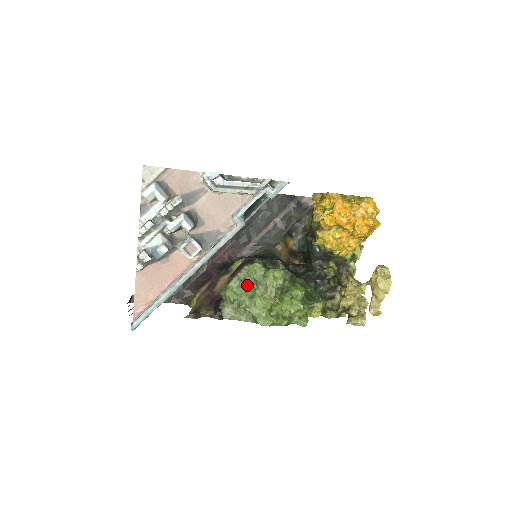
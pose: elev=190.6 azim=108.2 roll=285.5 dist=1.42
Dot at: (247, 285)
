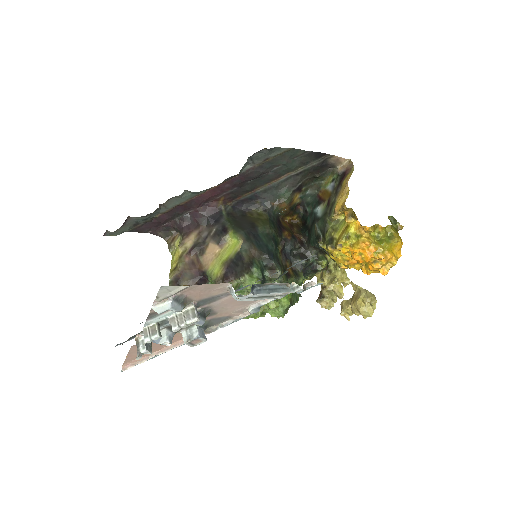
Dot at: occluded
